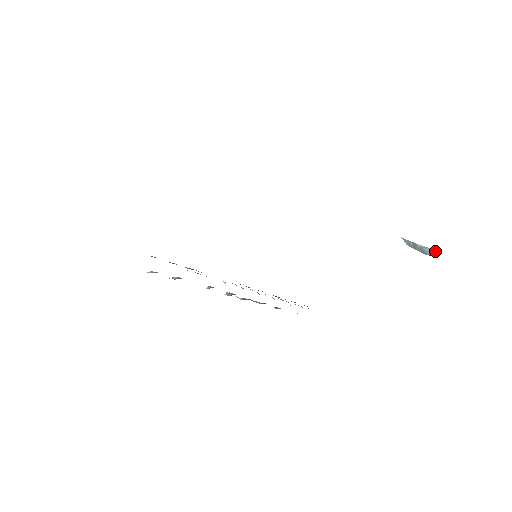
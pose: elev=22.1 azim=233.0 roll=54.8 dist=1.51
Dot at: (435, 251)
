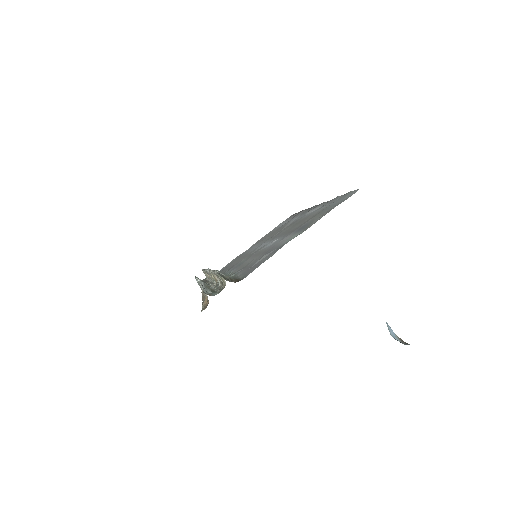
Dot at: (393, 332)
